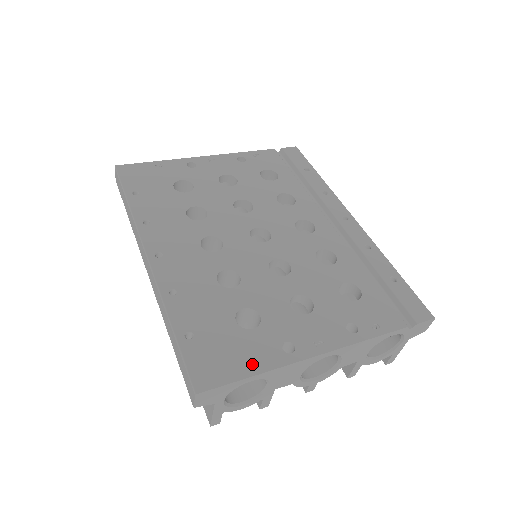
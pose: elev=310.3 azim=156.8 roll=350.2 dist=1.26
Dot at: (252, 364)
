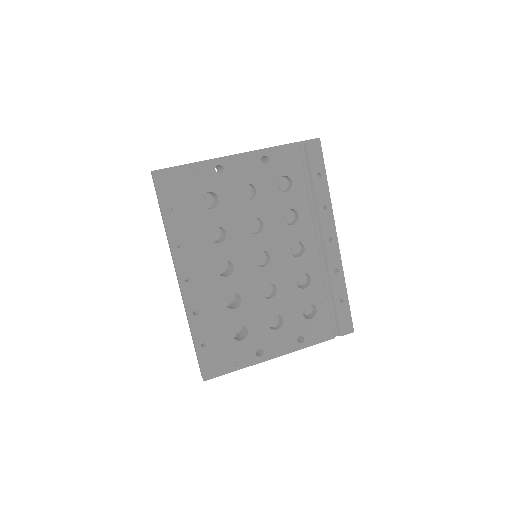
Dot at: (237, 364)
